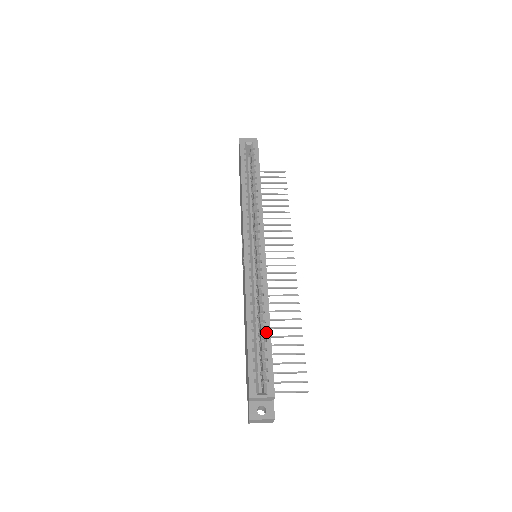
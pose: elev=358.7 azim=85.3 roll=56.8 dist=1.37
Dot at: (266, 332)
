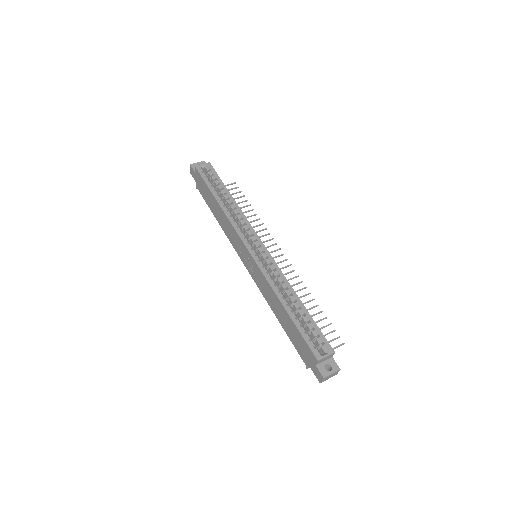
Dot at: (302, 309)
